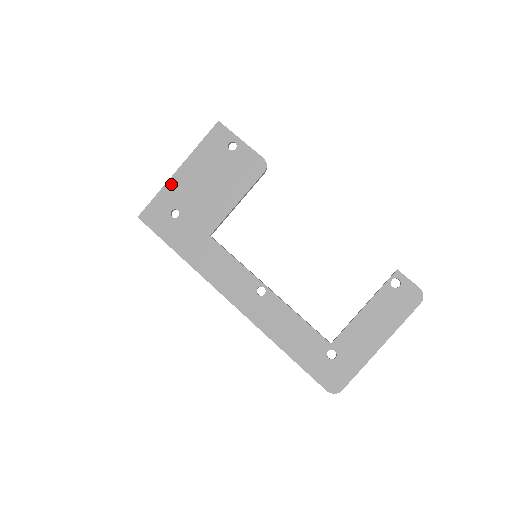
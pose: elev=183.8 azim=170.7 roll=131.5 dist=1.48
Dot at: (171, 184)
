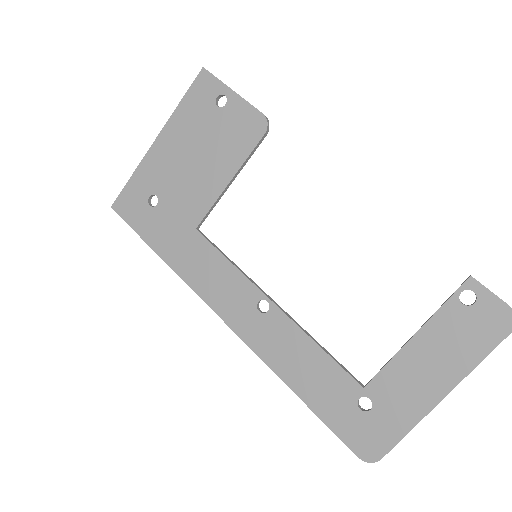
Dot at: (147, 161)
